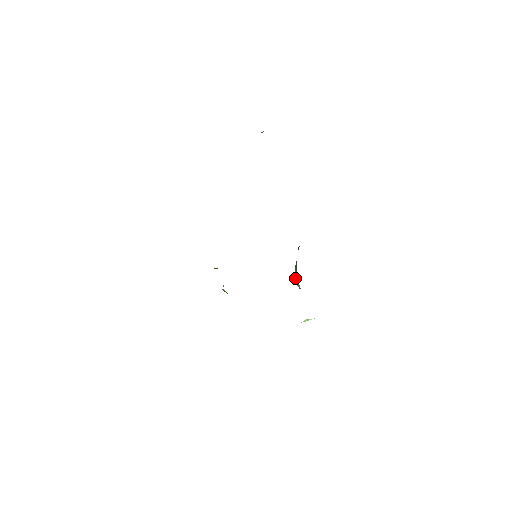
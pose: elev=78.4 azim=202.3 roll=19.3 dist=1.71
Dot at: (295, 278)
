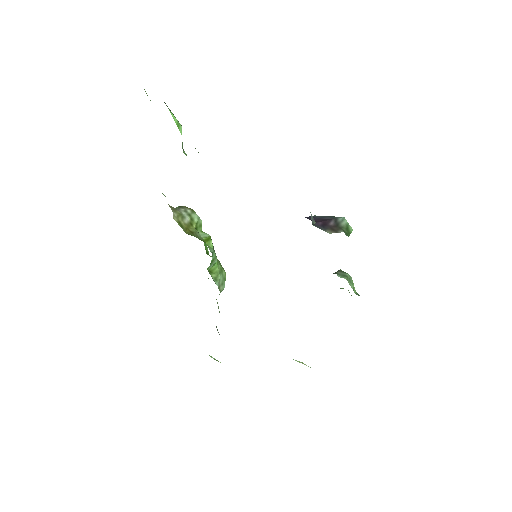
Dot at: occluded
